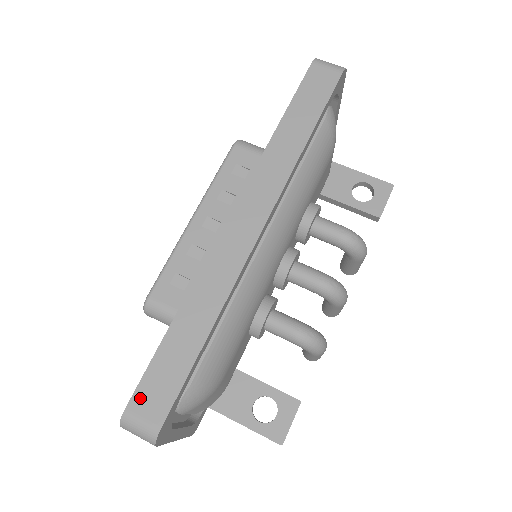
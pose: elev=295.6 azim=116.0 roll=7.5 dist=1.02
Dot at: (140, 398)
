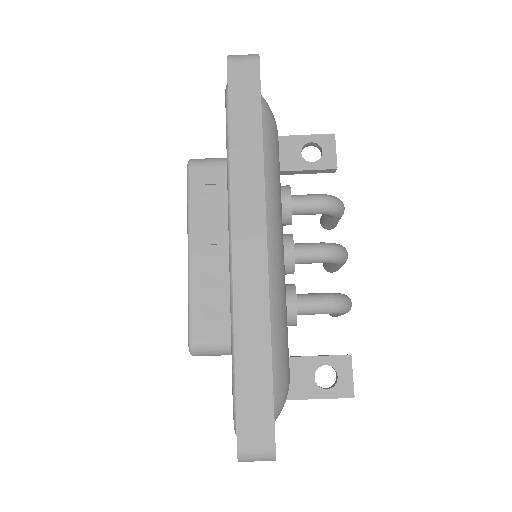
Dot at: (244, 432)
